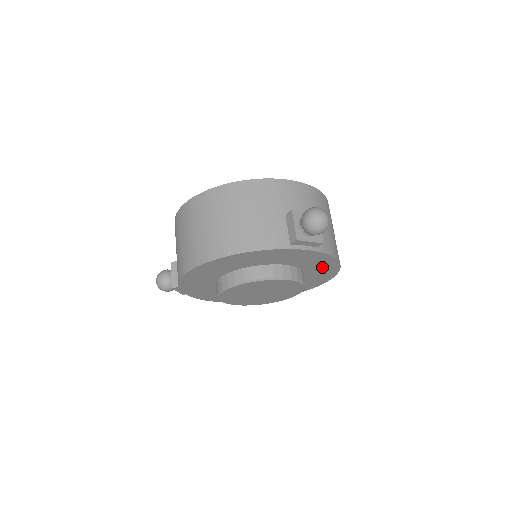
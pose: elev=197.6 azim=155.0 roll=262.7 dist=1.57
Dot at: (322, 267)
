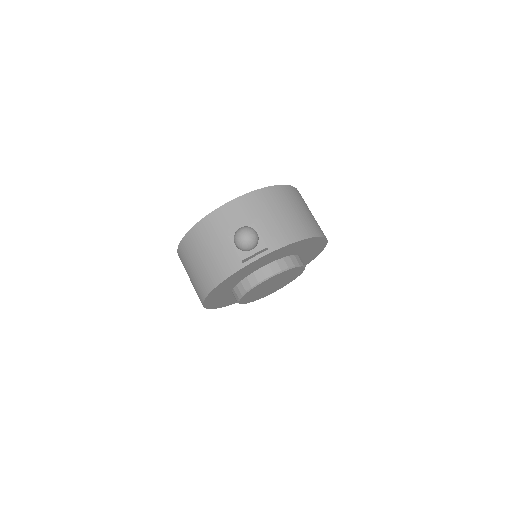
Dot at: (298, 247)
